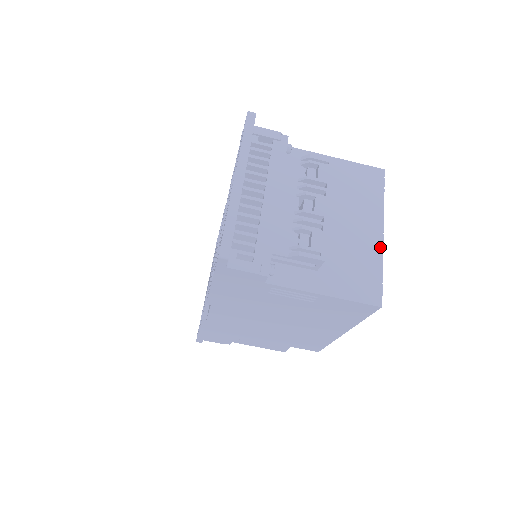
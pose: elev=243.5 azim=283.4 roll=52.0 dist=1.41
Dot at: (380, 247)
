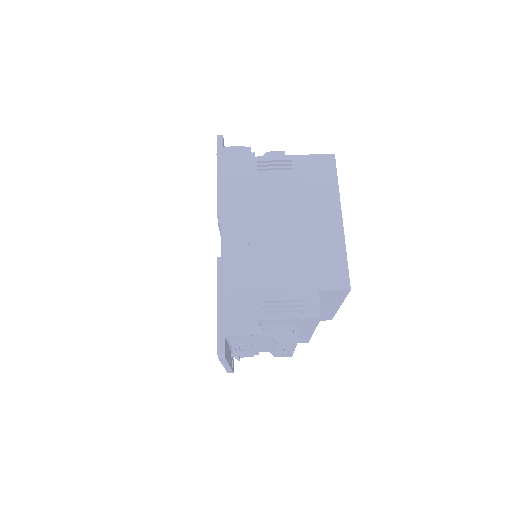
Dot at: occluded
